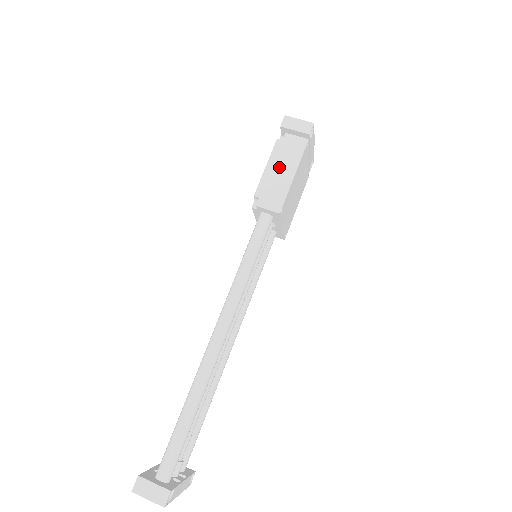
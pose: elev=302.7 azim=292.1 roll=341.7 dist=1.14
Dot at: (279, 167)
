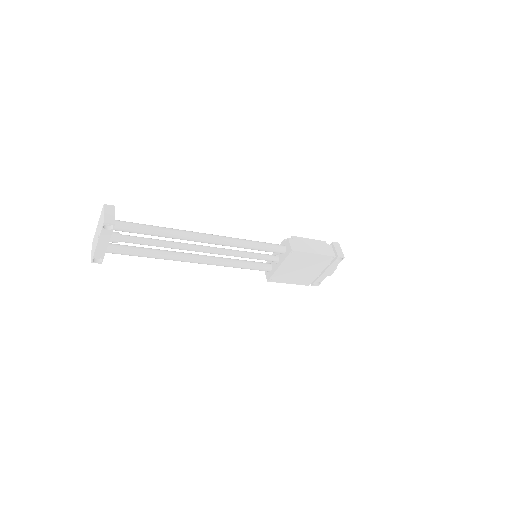
Dot at: (314, 245)
